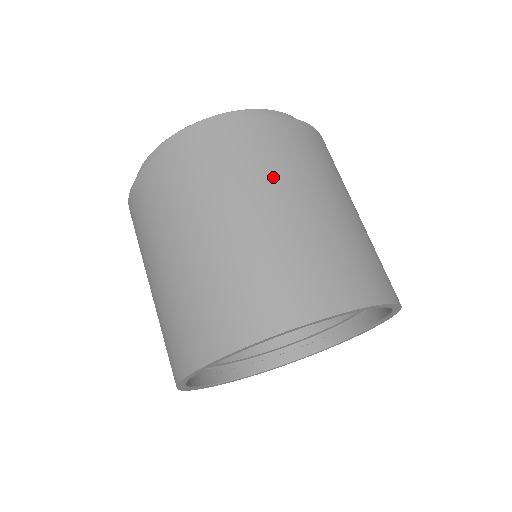
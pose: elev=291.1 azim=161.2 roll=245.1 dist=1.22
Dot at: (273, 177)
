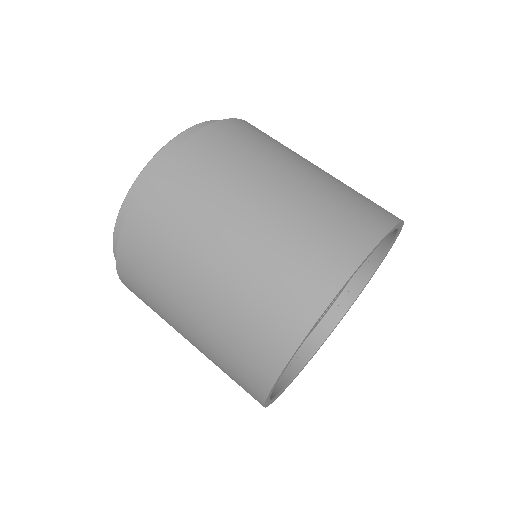
Dot at: (273, 155)
